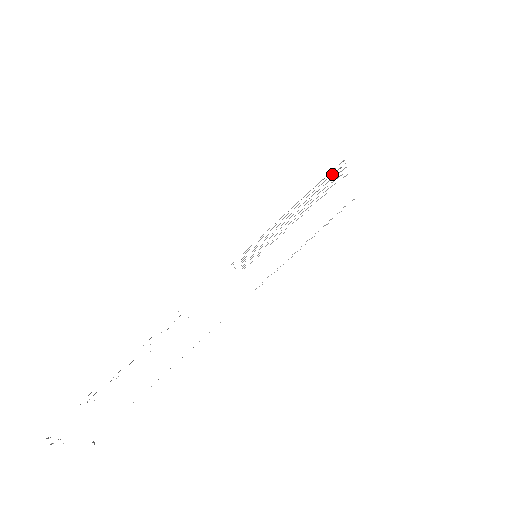
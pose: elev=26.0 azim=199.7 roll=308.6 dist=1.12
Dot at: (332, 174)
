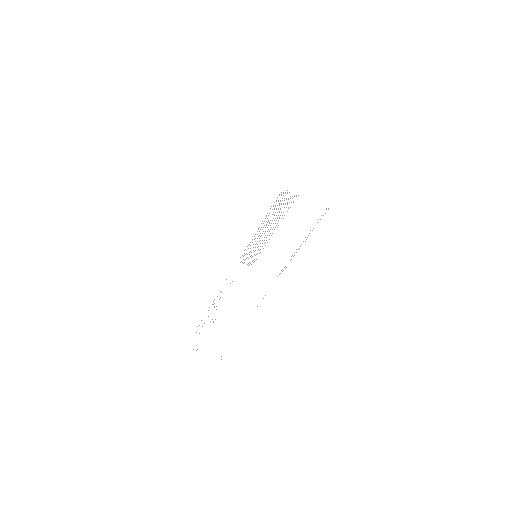
Dot at: occluded
